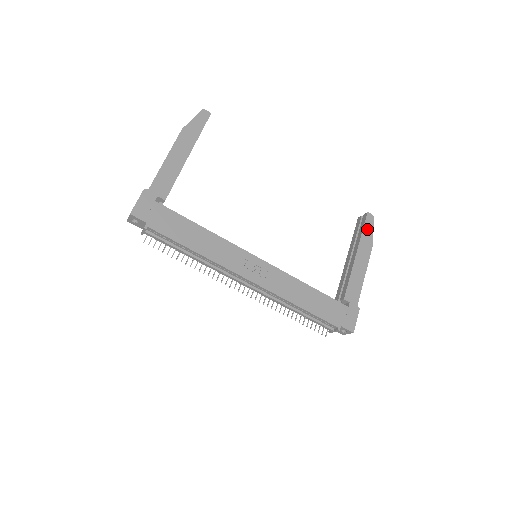
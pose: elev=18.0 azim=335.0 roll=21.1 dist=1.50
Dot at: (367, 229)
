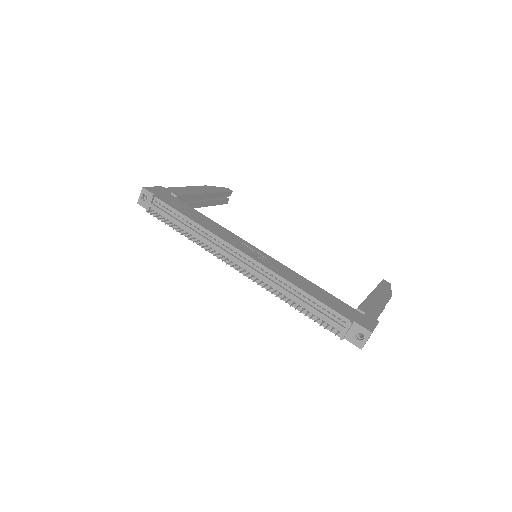
Dot at: (384, 286)
